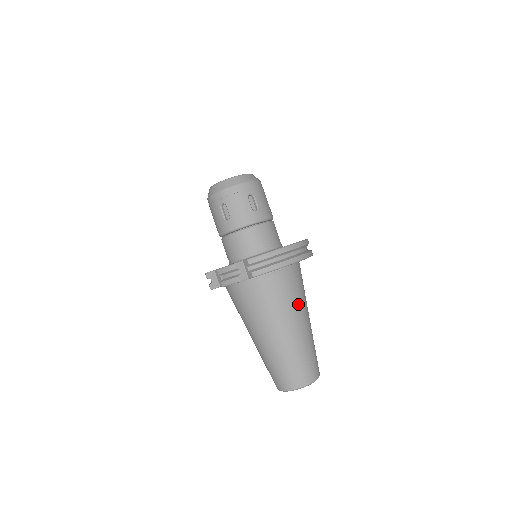
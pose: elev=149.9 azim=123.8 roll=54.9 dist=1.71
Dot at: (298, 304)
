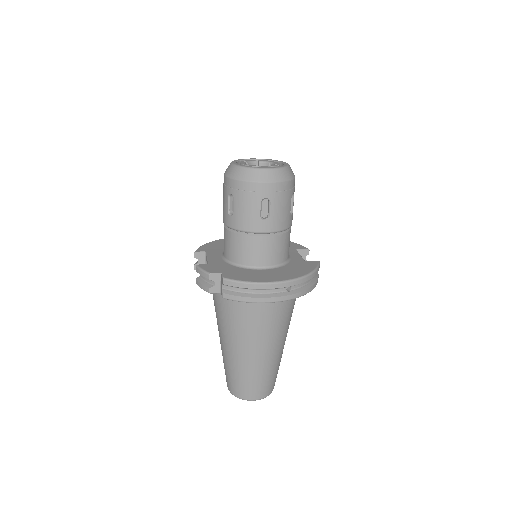
Dot at: (270, 332)
